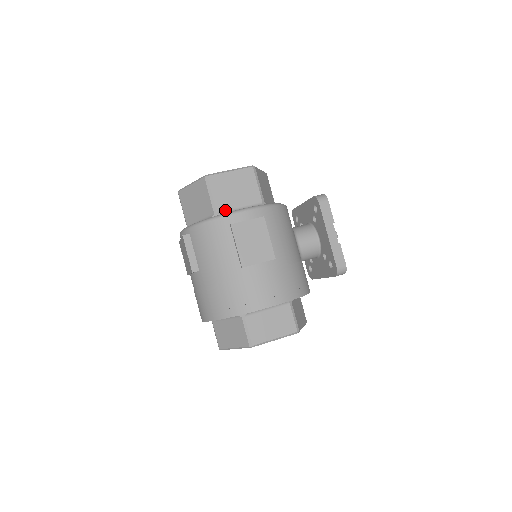
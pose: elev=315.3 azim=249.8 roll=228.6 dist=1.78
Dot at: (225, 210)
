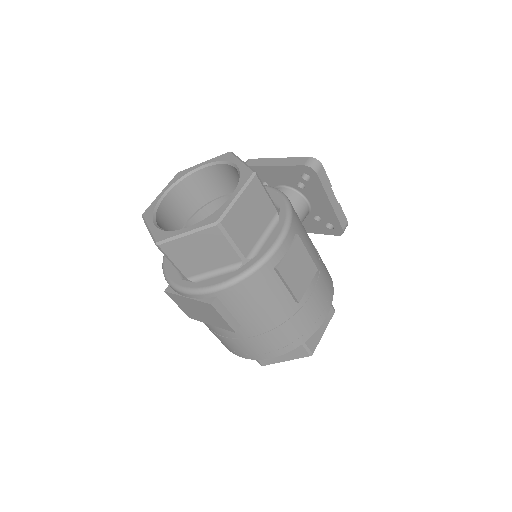
Dot at: (251, 249)
